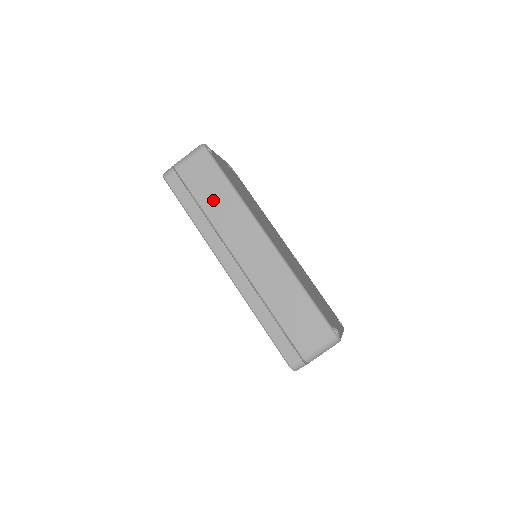
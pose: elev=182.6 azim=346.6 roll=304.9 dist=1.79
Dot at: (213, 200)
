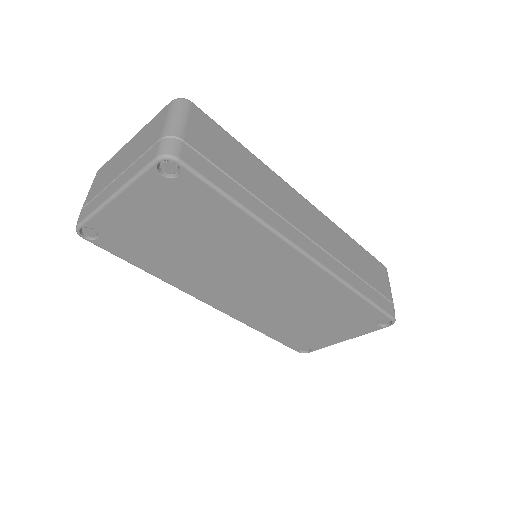
Dot at: (248, 173)
